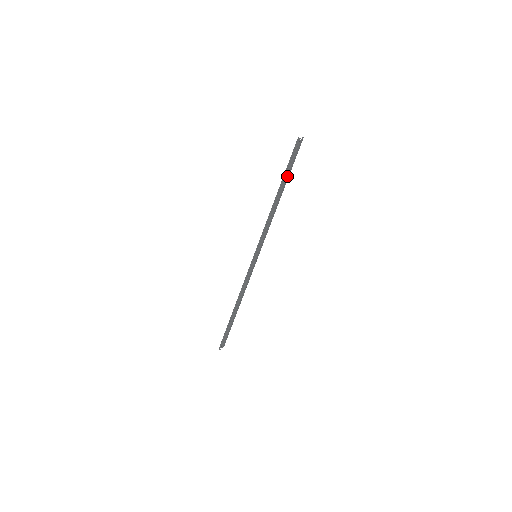
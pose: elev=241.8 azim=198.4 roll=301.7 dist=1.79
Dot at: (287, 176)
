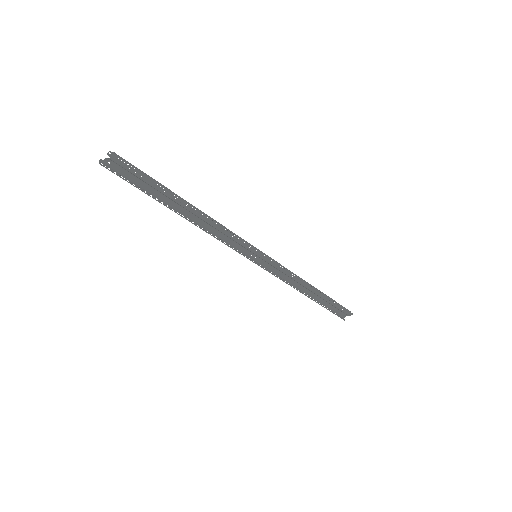
Dot at: (161, 190)
